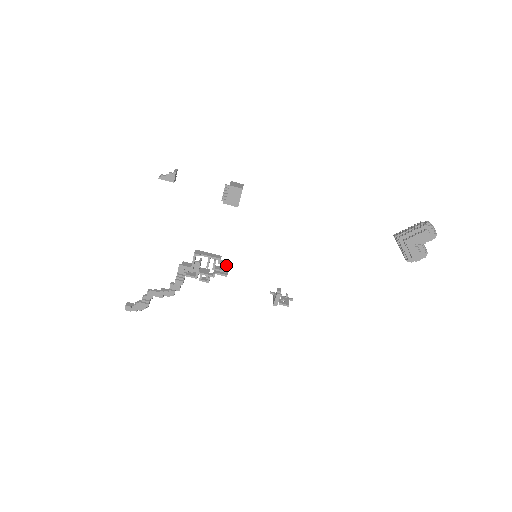
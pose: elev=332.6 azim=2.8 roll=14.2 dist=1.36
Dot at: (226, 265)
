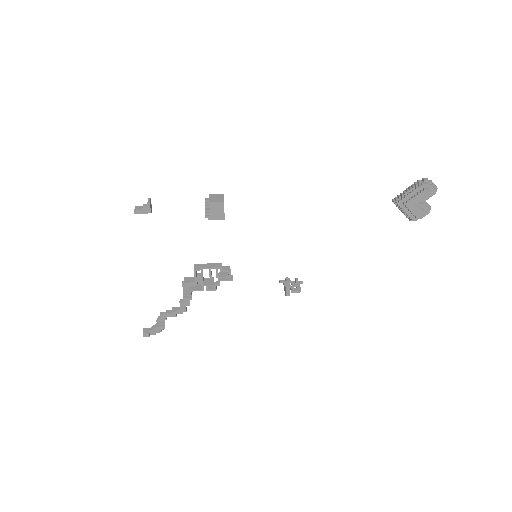
Dot at: (229, 271)
